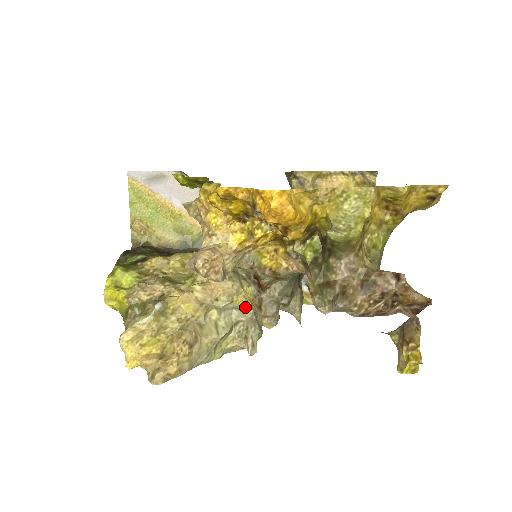
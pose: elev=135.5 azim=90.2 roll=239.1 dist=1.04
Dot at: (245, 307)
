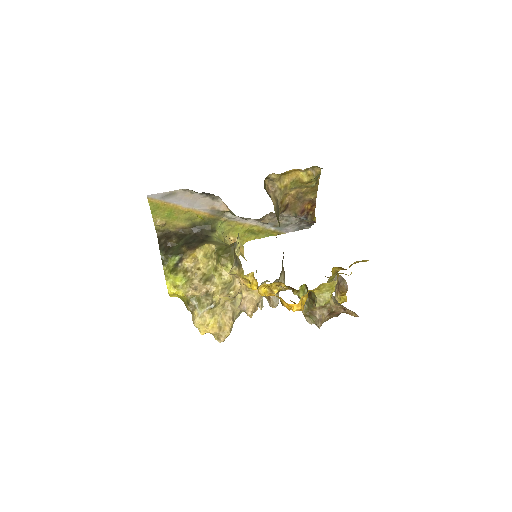
Dot at: occluded
